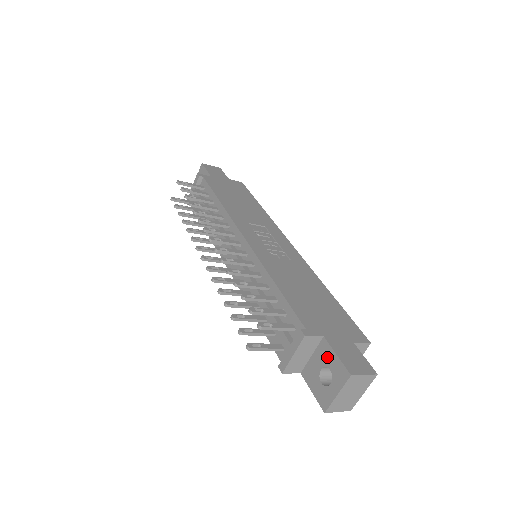
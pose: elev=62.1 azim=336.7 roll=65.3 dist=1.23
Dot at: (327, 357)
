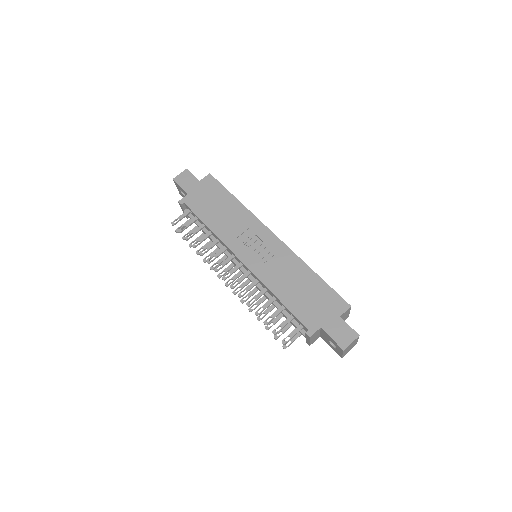
Dot at: (328, 337)
